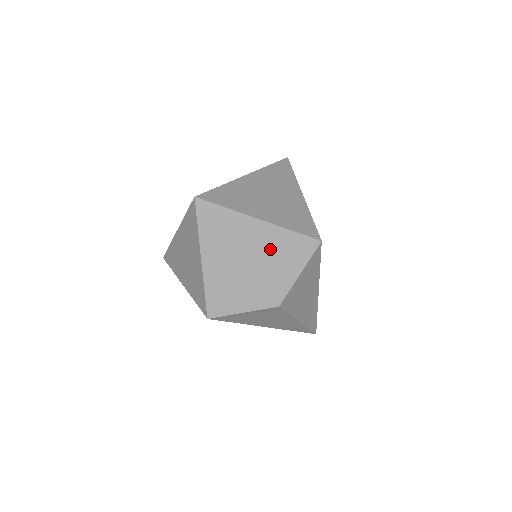
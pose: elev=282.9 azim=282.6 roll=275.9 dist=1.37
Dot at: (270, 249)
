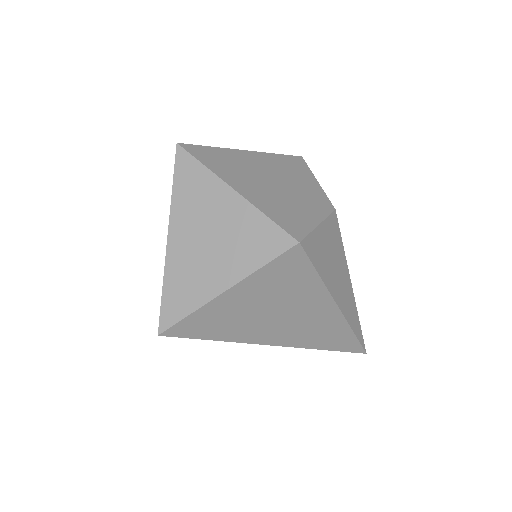
Dot at: (277, 169)
